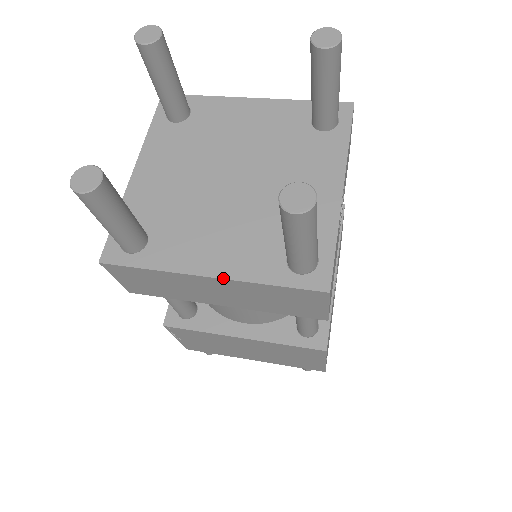
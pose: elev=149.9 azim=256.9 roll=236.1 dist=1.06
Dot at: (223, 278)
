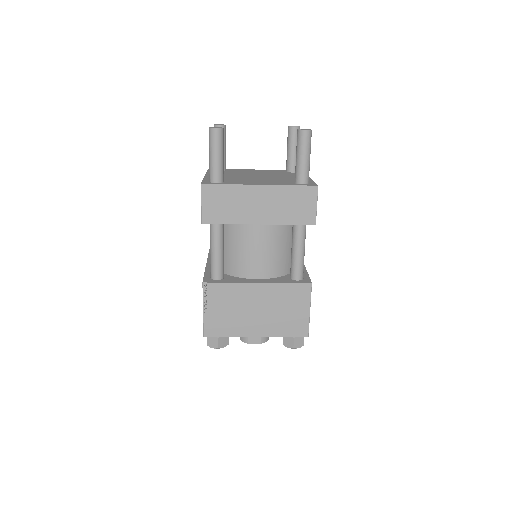
Dot at: (267, 185)
